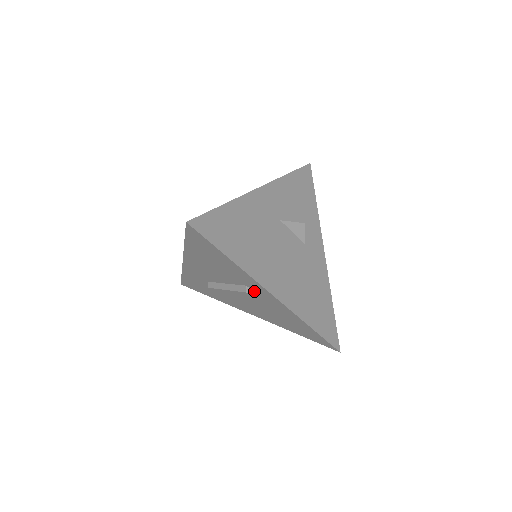
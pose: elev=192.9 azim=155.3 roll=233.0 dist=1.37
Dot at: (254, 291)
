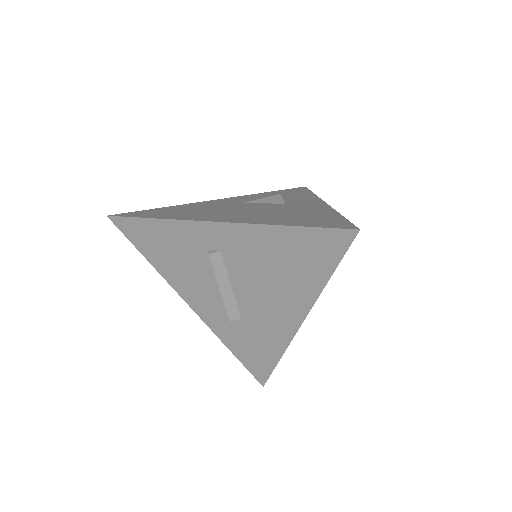
Dot at: (218, 249)
